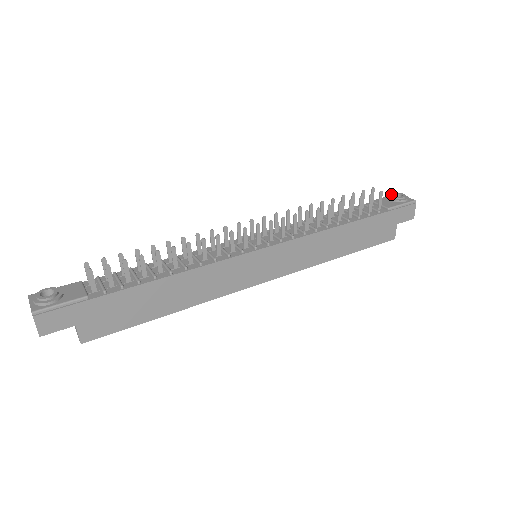
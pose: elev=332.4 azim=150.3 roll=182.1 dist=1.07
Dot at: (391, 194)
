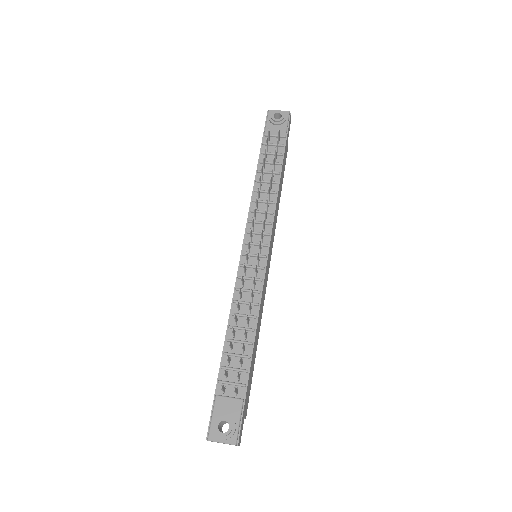
Dot at: (272, 118)
